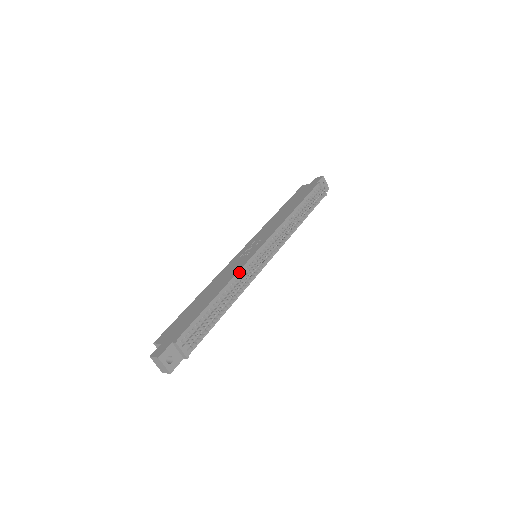
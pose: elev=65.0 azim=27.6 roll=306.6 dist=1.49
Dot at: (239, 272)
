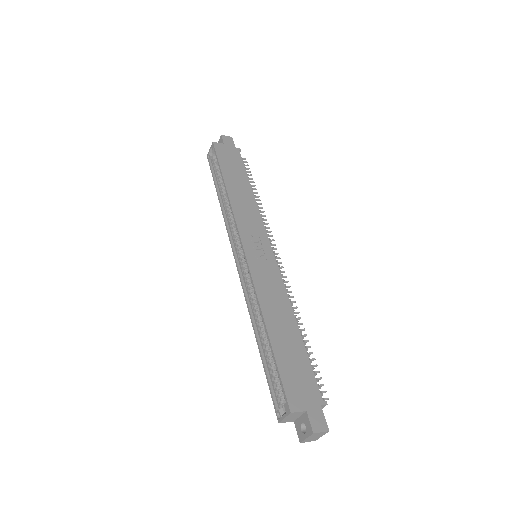
Dot at: (284, 288)
